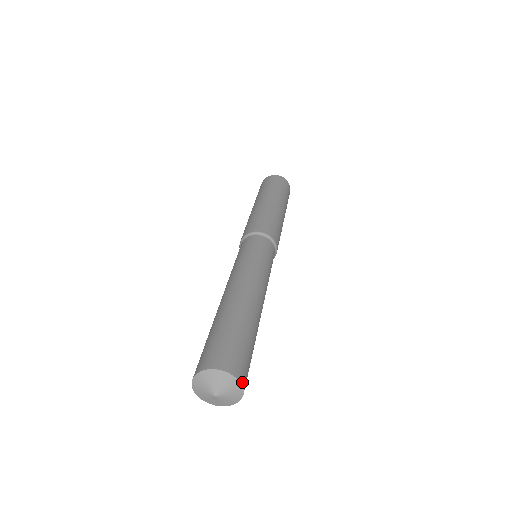
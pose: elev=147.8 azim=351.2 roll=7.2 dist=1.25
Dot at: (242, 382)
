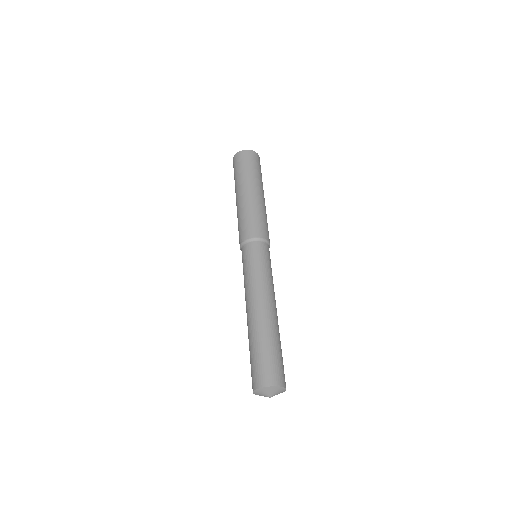
Dot at: occluded
